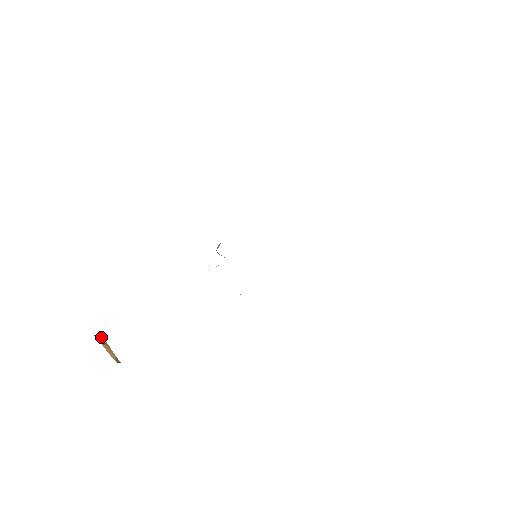
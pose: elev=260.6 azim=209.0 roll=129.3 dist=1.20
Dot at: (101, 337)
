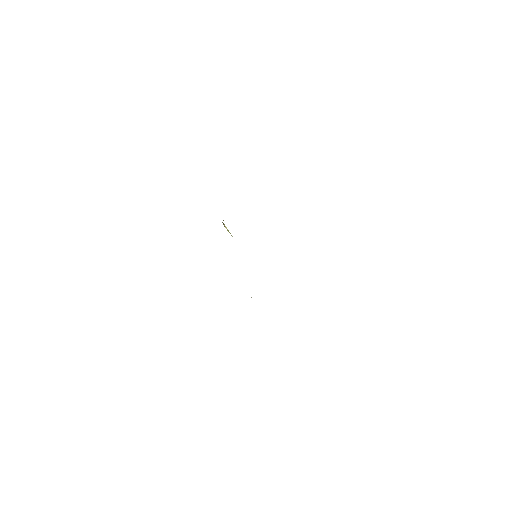
Dot at: occluded
